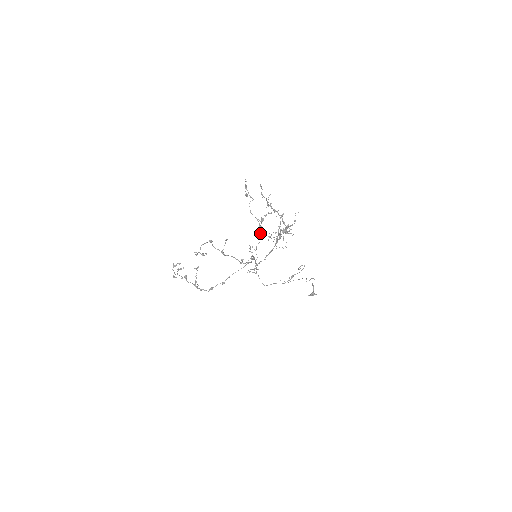
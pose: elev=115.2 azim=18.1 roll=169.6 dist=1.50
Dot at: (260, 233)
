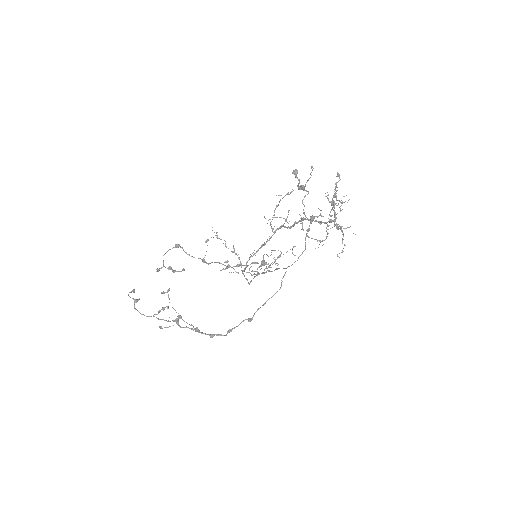
Dot at: (305, 238)
